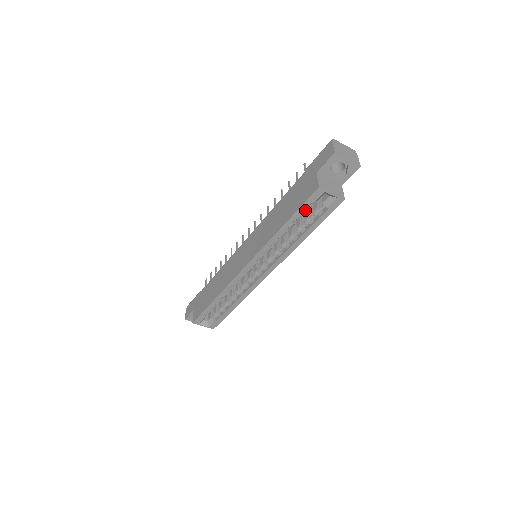
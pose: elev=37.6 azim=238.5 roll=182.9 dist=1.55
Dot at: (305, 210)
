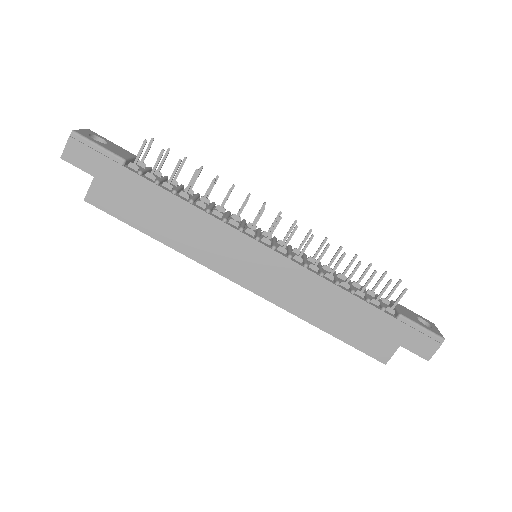
Dot at: occluded
